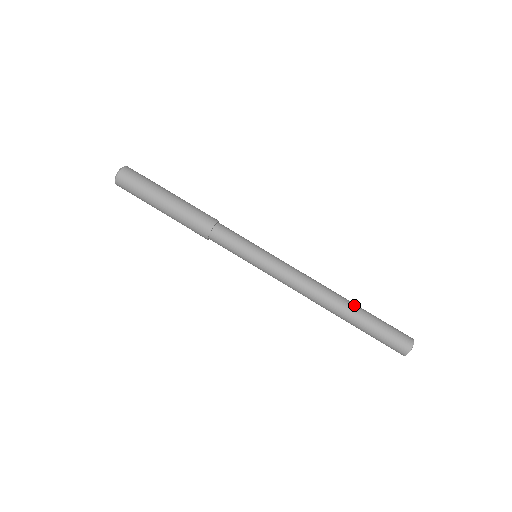
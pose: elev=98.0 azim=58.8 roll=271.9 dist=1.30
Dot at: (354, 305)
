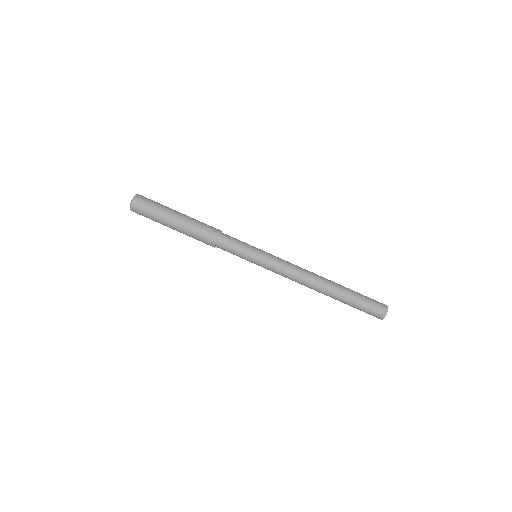
Dot at: (339, 286)
